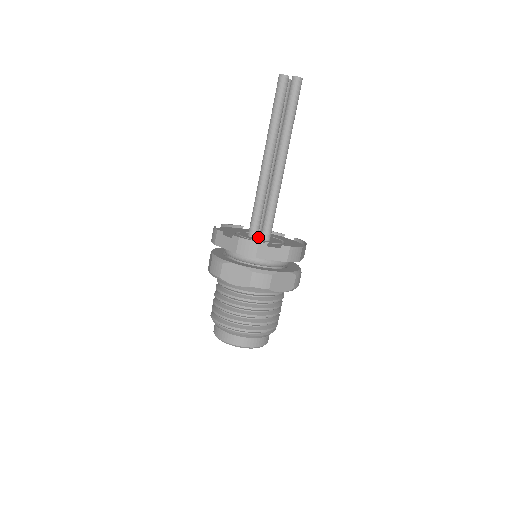
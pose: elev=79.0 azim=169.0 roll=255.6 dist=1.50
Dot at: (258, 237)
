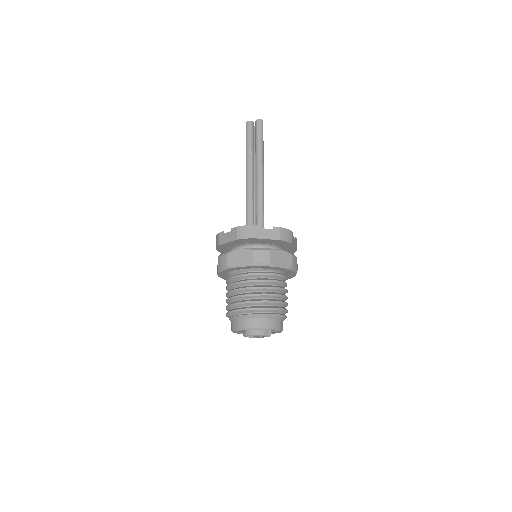
Dot at: occluded
